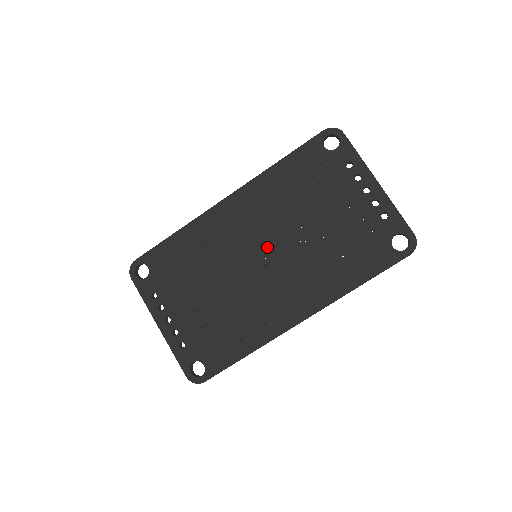
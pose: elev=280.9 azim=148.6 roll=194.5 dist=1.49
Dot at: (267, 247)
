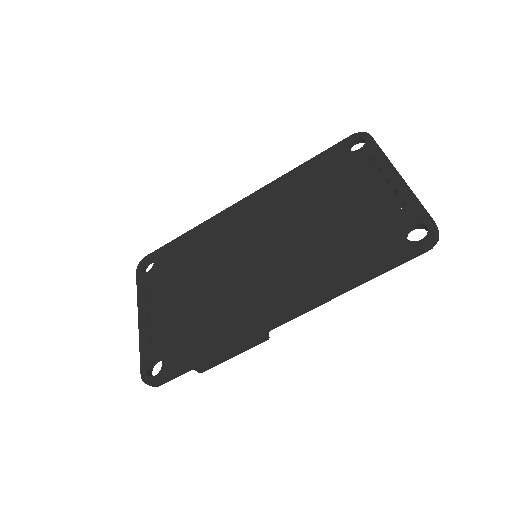
Dot at: (266, 241)
